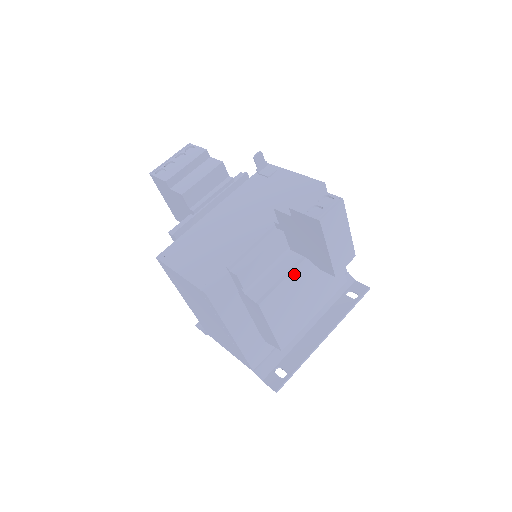
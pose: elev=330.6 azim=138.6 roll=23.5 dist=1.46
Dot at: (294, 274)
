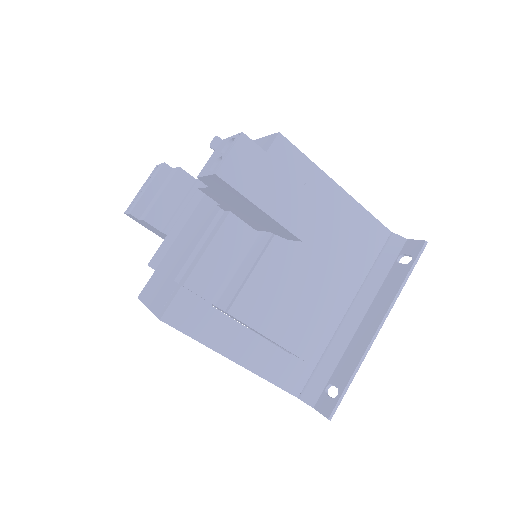
Dot at: (268, 259)
